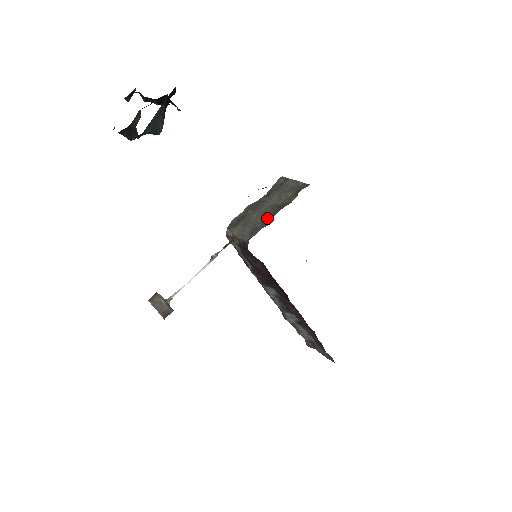
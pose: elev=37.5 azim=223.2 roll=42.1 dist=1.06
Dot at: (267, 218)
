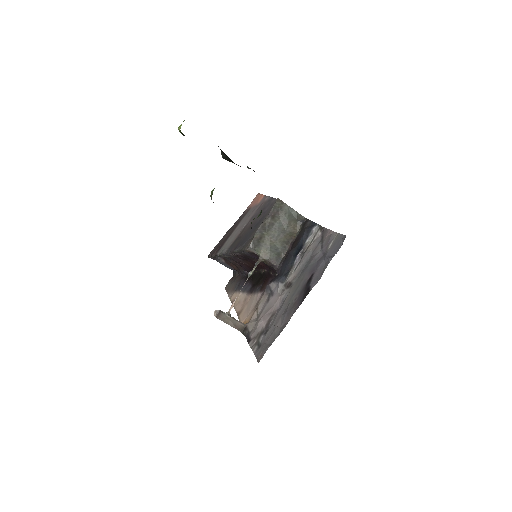
Dot at: (285, 246)
